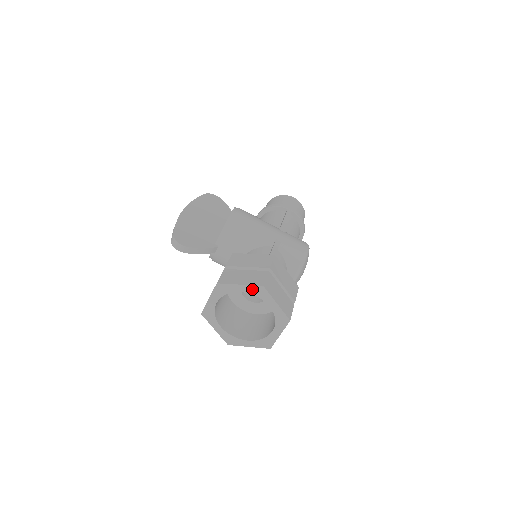
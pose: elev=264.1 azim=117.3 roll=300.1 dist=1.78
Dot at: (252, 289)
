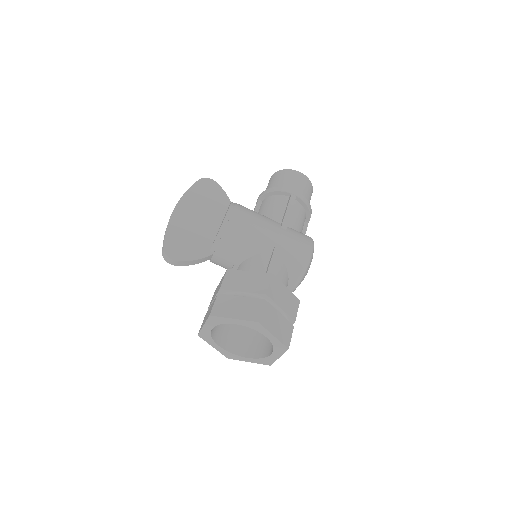
Dot at: (247, 323)
